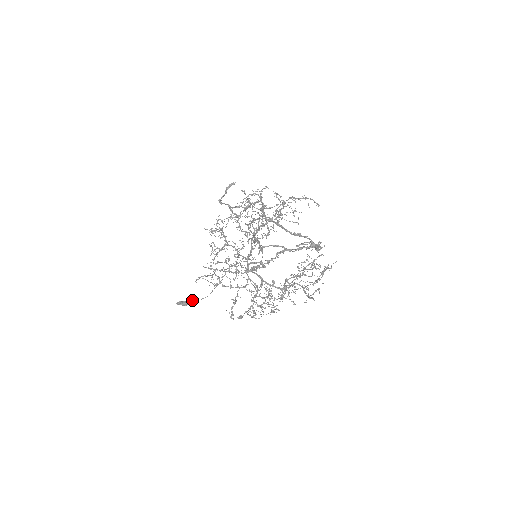
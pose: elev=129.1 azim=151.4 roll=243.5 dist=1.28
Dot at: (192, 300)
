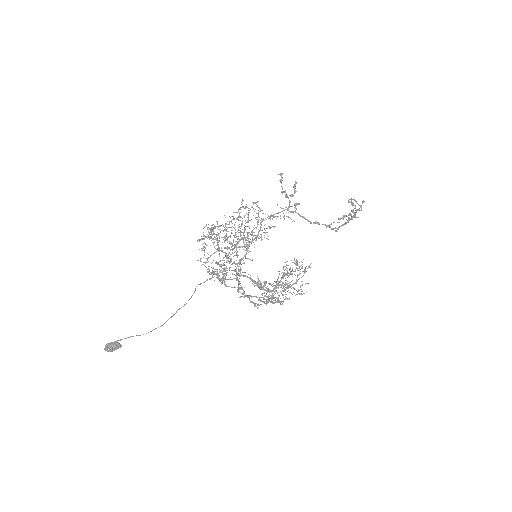
Dot at: occluded
